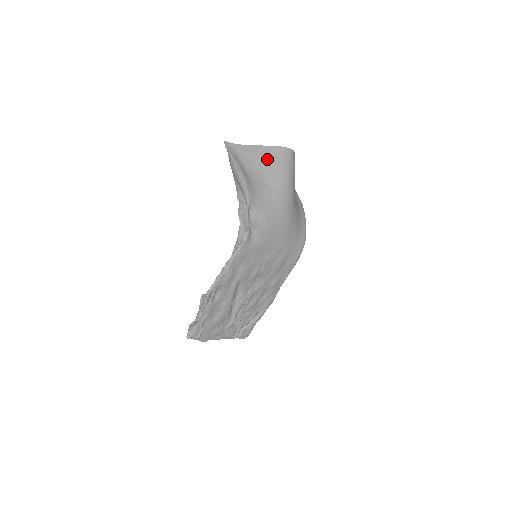
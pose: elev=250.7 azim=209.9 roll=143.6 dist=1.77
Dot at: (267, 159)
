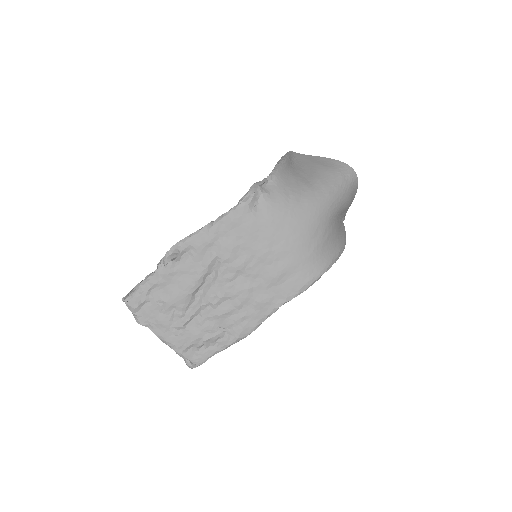
Dot at: (321, 165)
